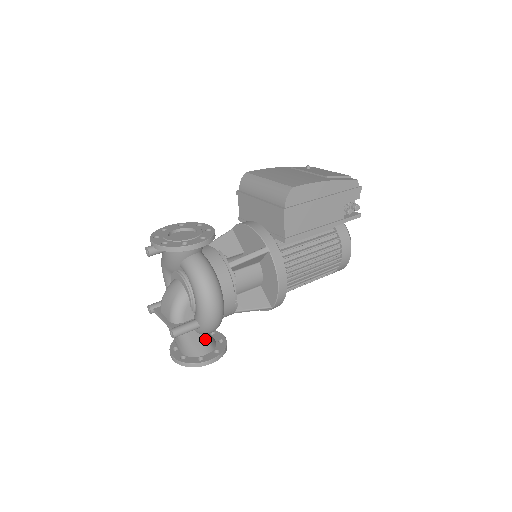
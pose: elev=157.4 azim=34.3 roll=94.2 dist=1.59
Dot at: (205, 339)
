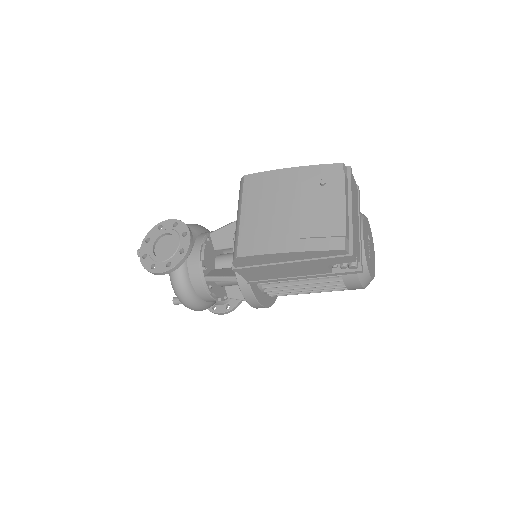
Dot at: occluded
